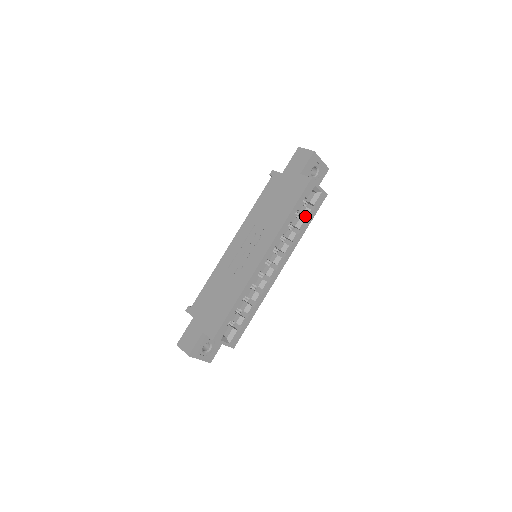
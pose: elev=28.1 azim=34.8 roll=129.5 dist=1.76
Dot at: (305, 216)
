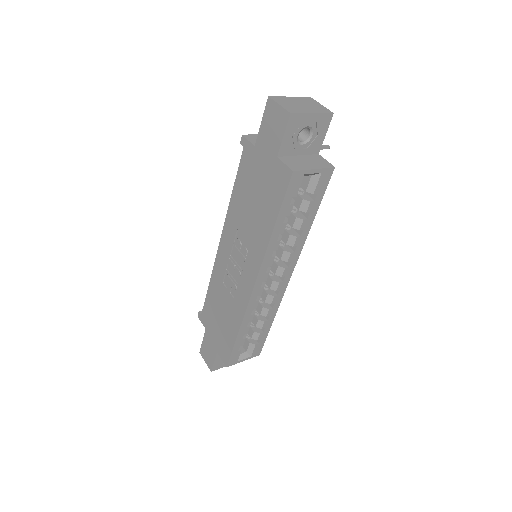
Dot at: (304, 211)
